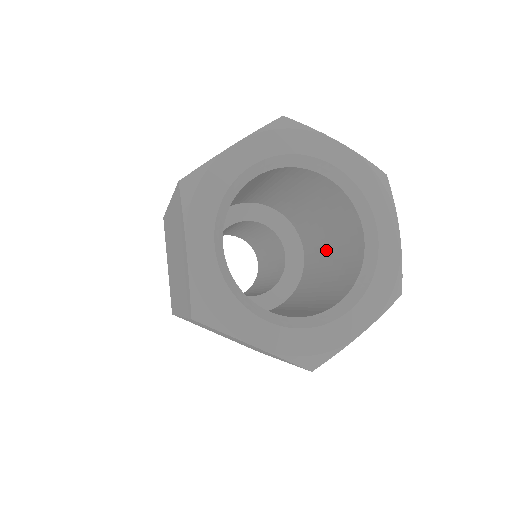
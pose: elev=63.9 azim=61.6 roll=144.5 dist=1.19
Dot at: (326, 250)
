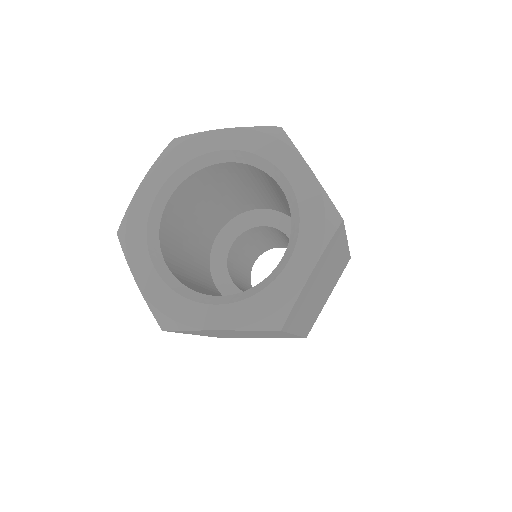
Dot at: occluded
